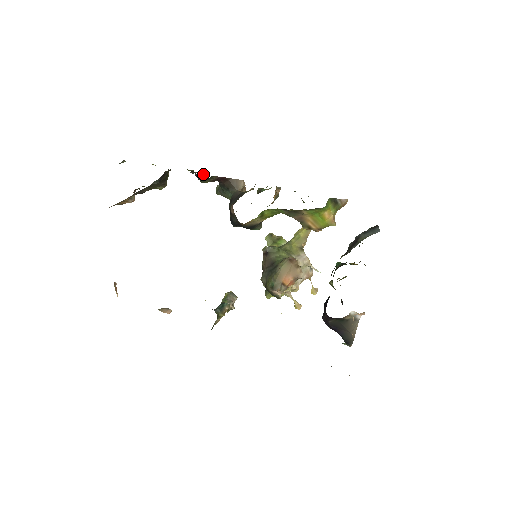
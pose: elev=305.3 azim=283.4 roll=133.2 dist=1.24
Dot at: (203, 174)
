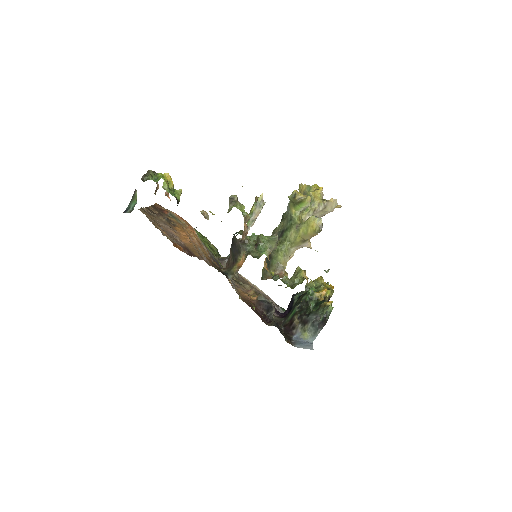
Dot at: occluded
